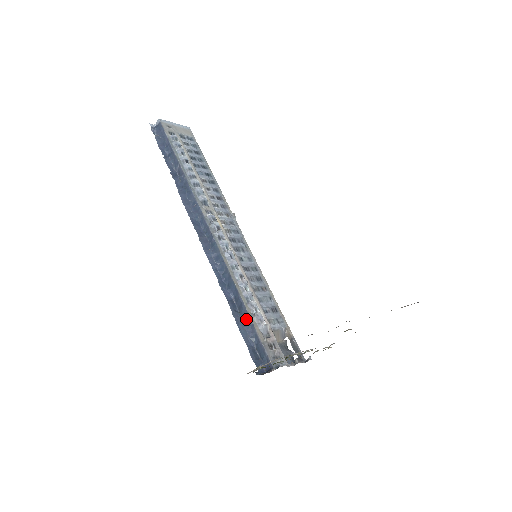
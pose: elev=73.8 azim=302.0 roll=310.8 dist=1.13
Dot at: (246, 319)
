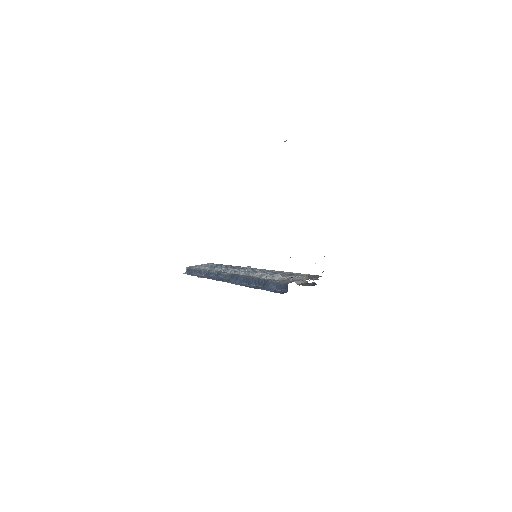
Dot at: (263, 283)
